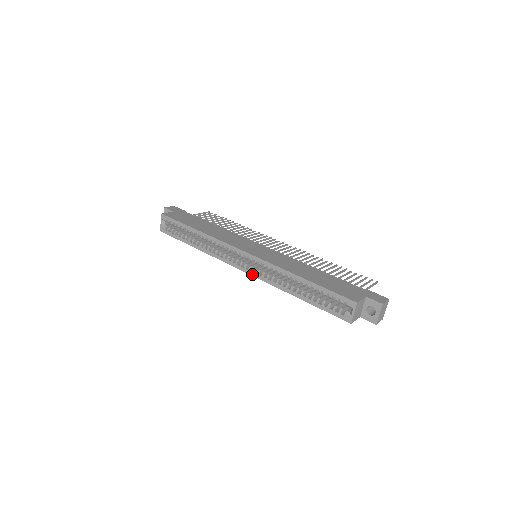
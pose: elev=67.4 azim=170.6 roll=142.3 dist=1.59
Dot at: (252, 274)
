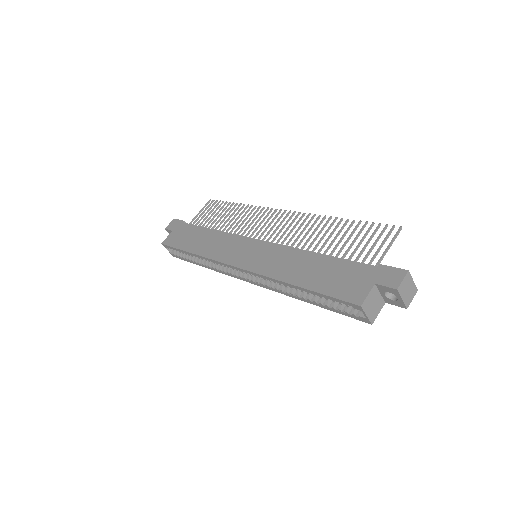
Dot at: (258, 285)
